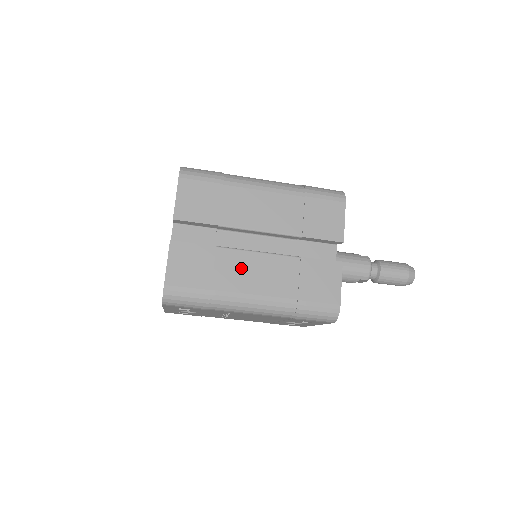
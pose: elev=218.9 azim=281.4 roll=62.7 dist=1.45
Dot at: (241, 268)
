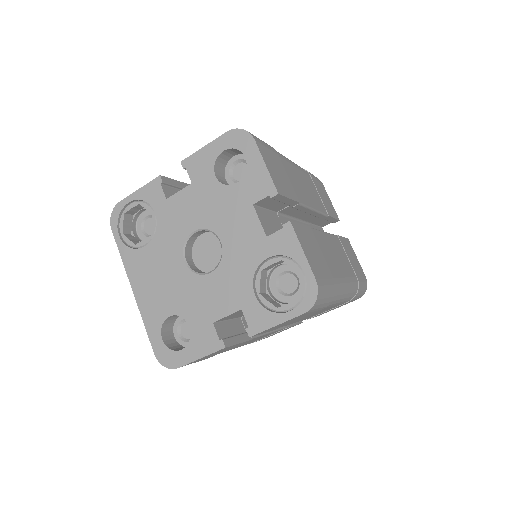
Dot at: (247, 342)
